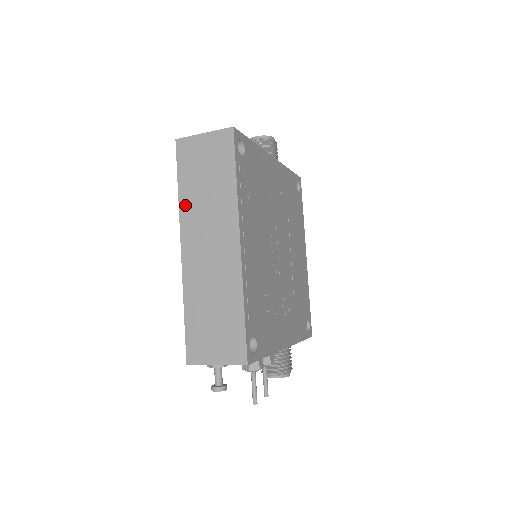
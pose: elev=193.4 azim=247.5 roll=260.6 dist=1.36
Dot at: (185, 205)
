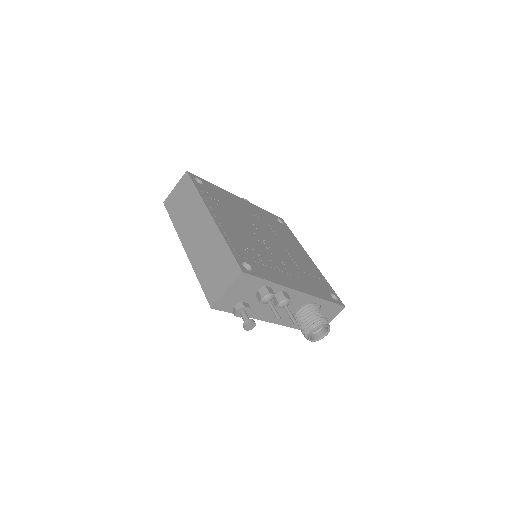
Dot at: (178, 226)
